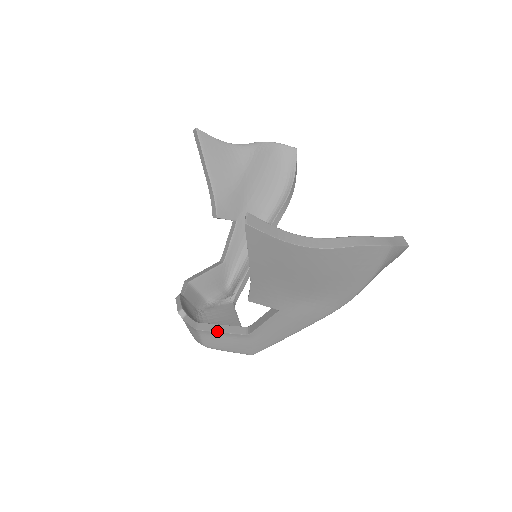
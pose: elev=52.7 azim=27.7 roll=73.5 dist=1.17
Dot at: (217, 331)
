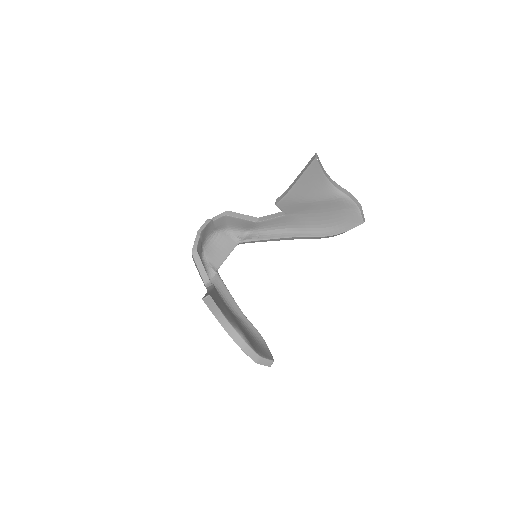
Dot at: (197, 266)
